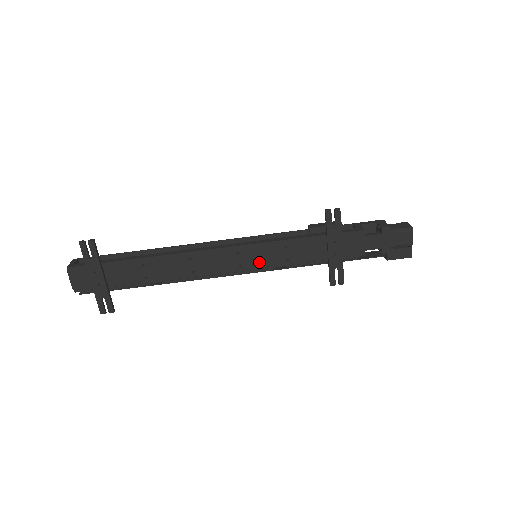
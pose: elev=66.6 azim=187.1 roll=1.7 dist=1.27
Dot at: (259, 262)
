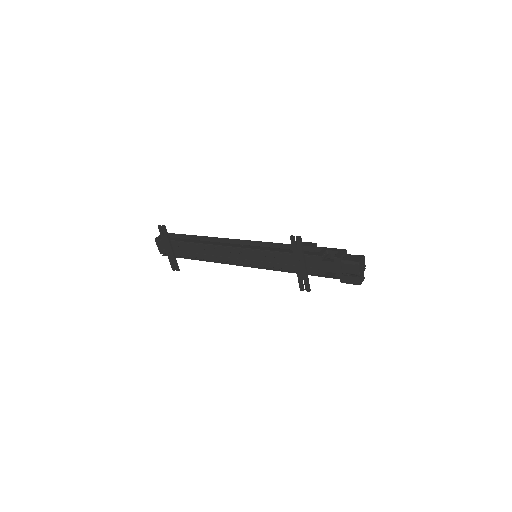
Dot at: (254, 261)
